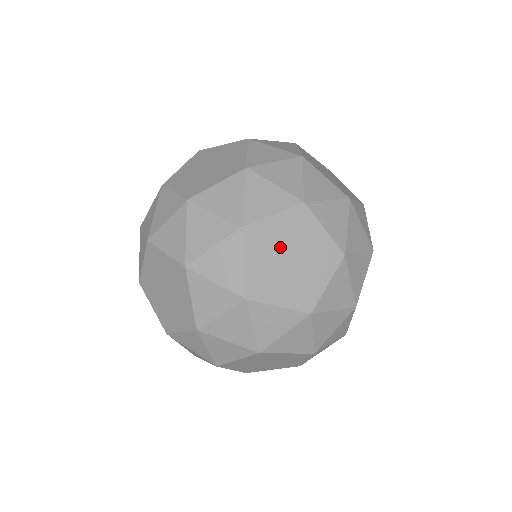
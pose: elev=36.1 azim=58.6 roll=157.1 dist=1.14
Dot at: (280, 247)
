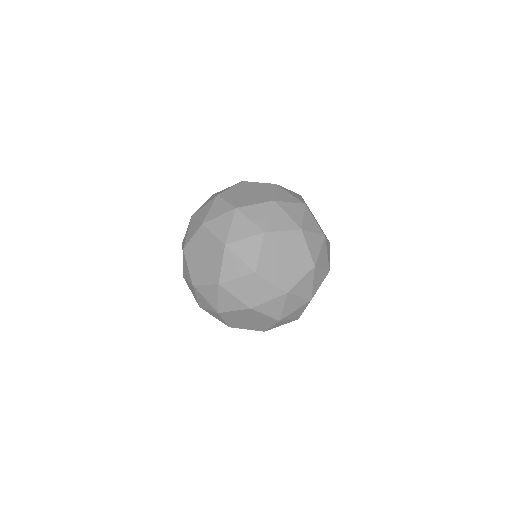
Dot at: (241, 318)
